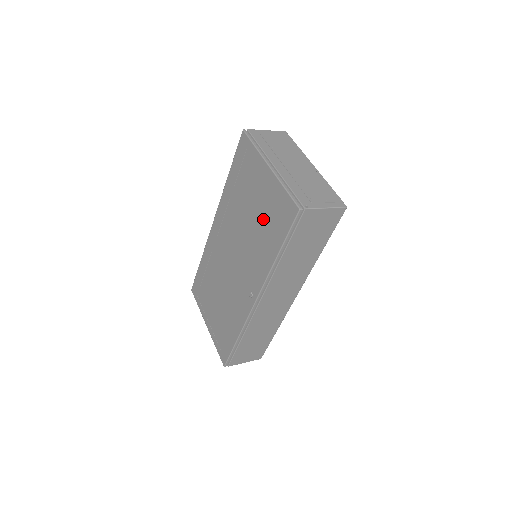
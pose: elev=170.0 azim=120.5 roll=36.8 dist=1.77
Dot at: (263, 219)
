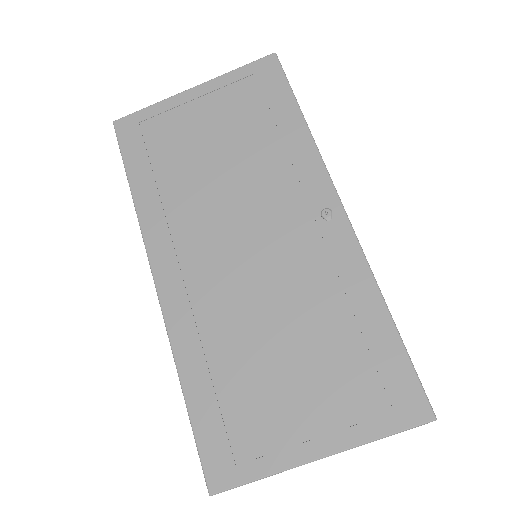
Dot at: (242, 127)
